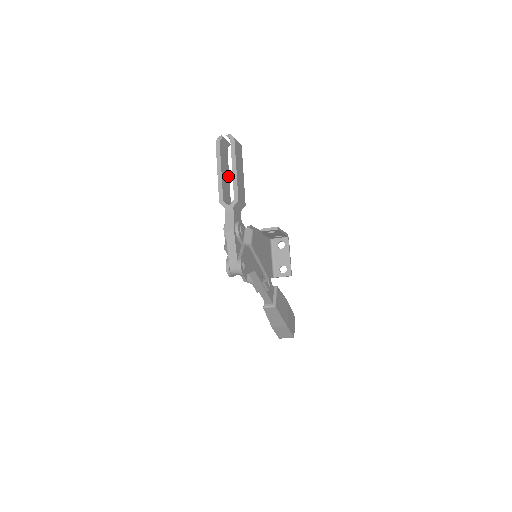
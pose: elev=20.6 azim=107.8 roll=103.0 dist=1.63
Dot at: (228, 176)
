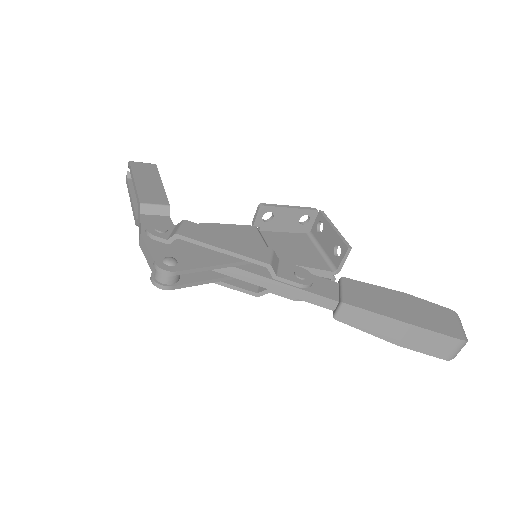
Dot at: occluded
